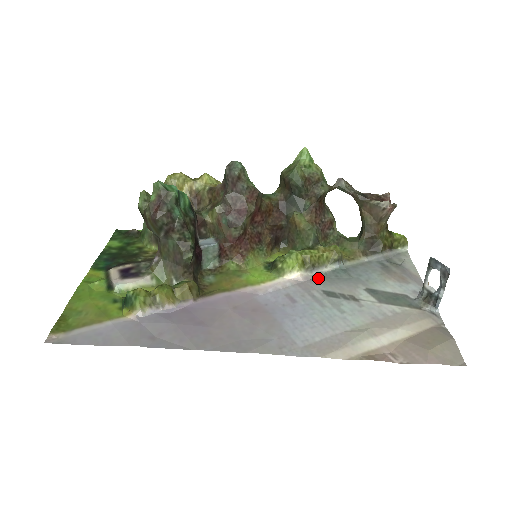
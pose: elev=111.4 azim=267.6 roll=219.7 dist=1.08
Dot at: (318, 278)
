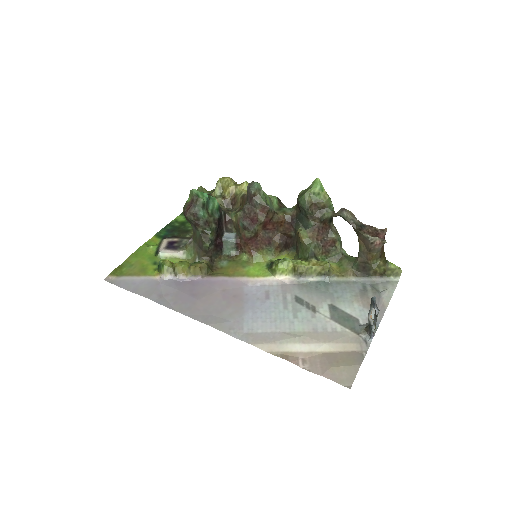
Dot at: (301, 284)
